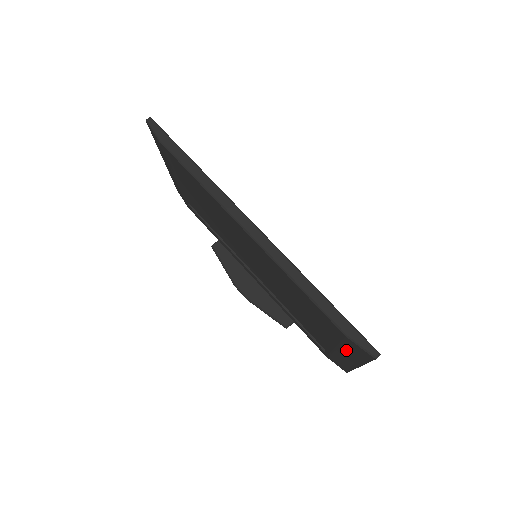
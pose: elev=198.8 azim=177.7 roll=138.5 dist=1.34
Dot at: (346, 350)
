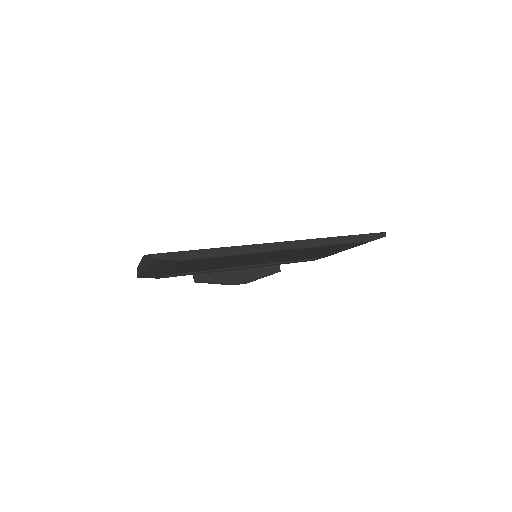
Dot at: occluded
